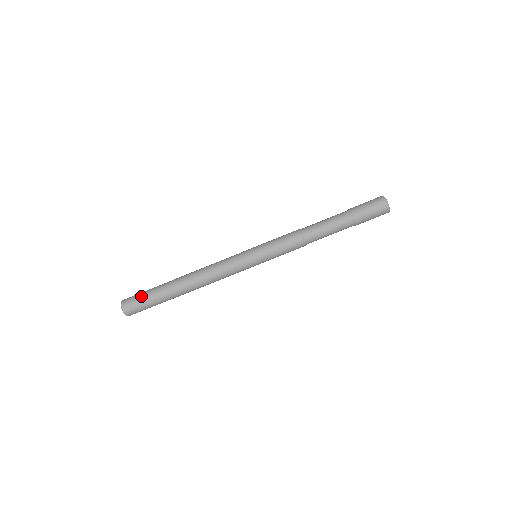
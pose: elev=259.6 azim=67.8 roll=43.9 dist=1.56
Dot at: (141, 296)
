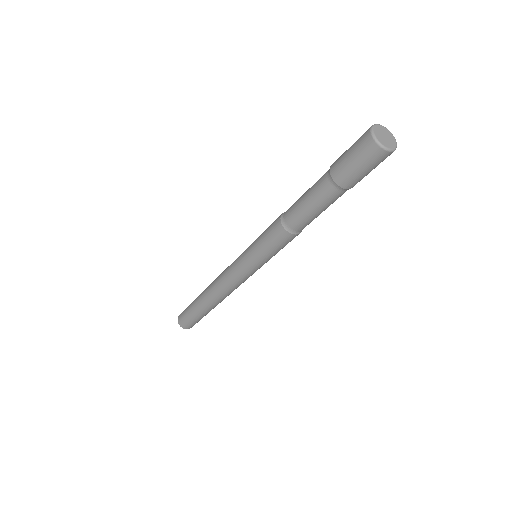
Dot at: (188, 318)
